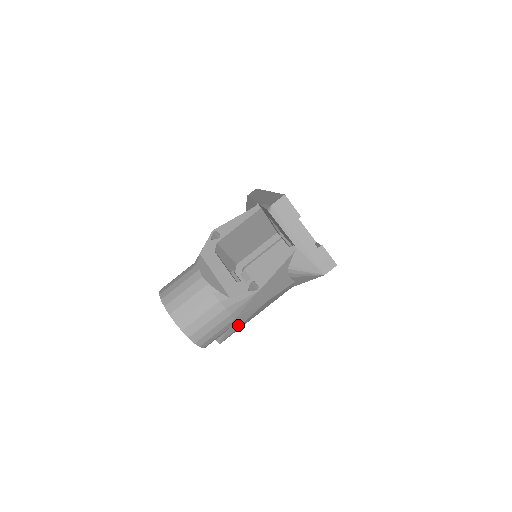
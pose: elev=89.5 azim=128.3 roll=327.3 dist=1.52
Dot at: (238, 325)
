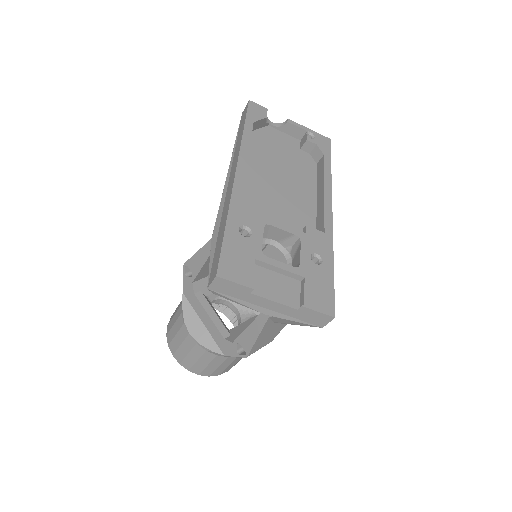
Dot at: occluded
